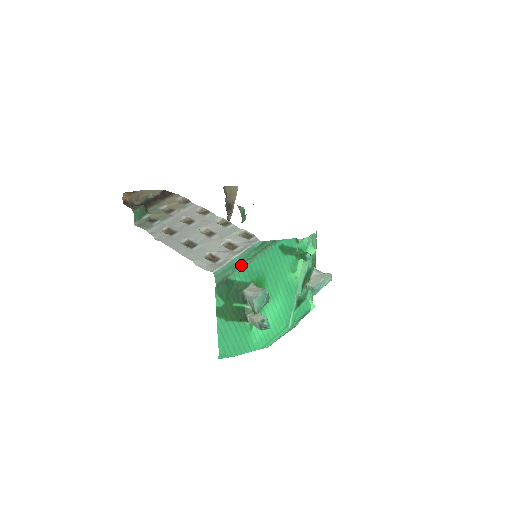
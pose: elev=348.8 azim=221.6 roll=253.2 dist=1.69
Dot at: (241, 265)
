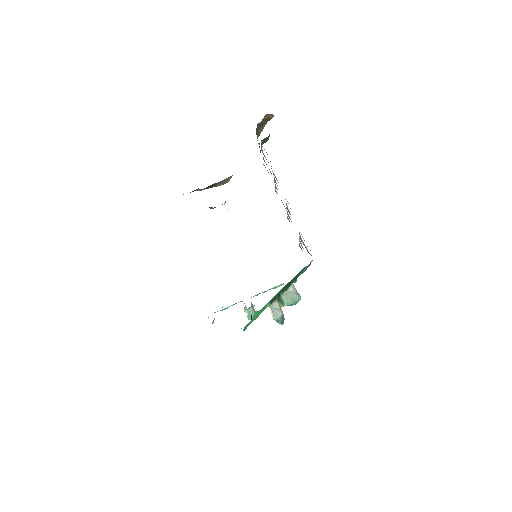
Dot at: occluded
